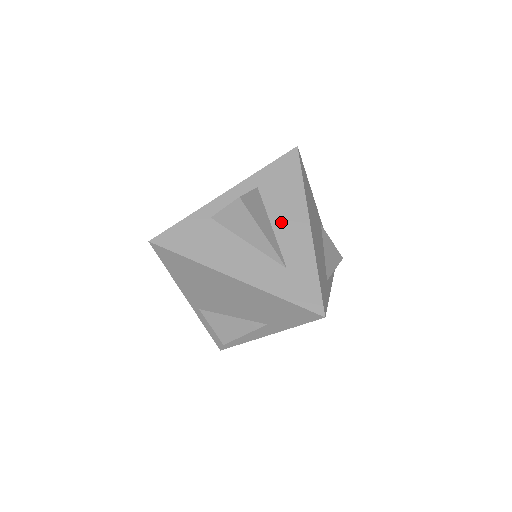
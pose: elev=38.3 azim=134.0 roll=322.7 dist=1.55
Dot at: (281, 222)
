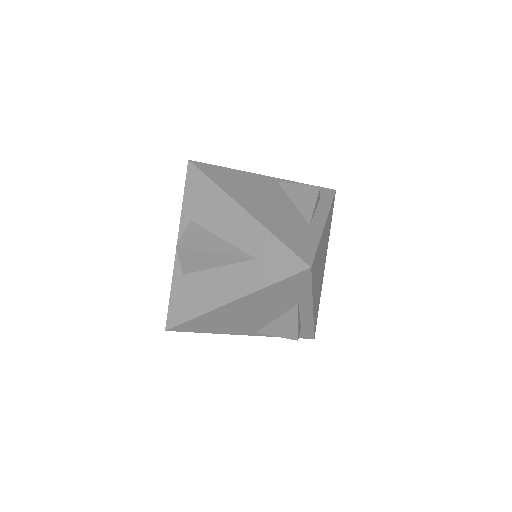
Dot at: (224, 228)
